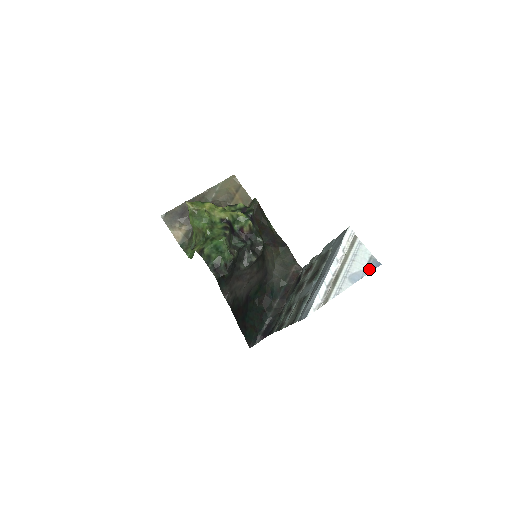
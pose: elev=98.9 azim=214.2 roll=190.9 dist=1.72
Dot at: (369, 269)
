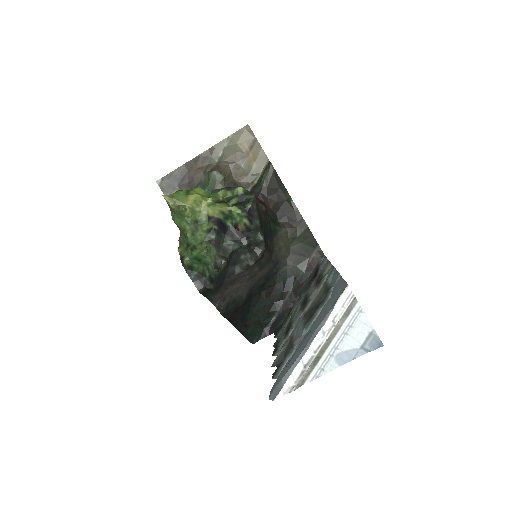
Dot at: (366, 349)
